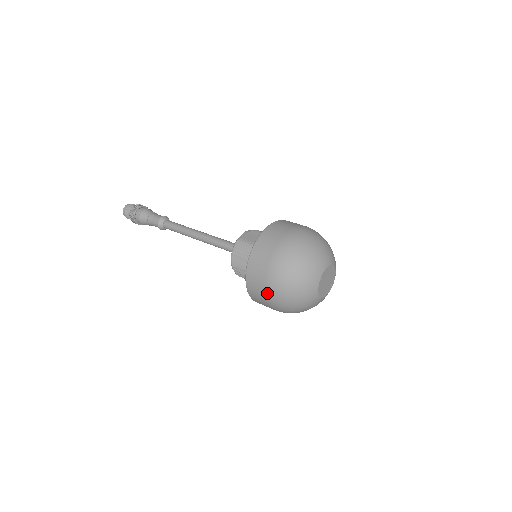
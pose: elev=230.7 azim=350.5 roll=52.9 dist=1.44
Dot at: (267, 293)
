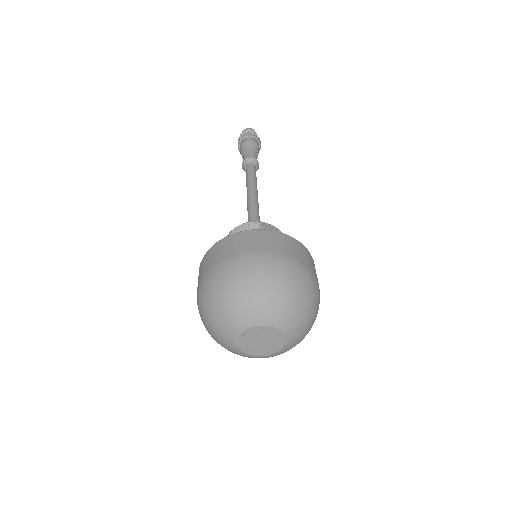
Dot at: (204, 277)
